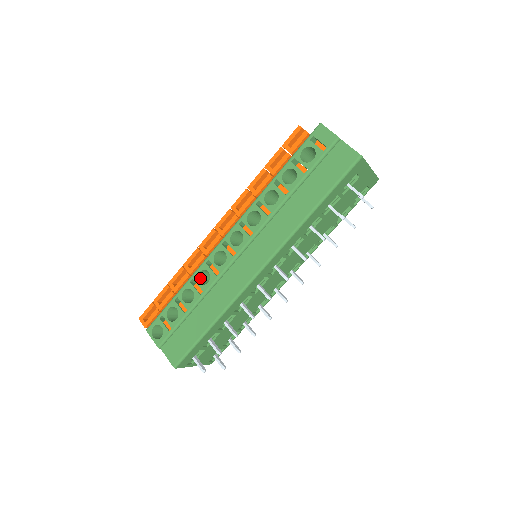
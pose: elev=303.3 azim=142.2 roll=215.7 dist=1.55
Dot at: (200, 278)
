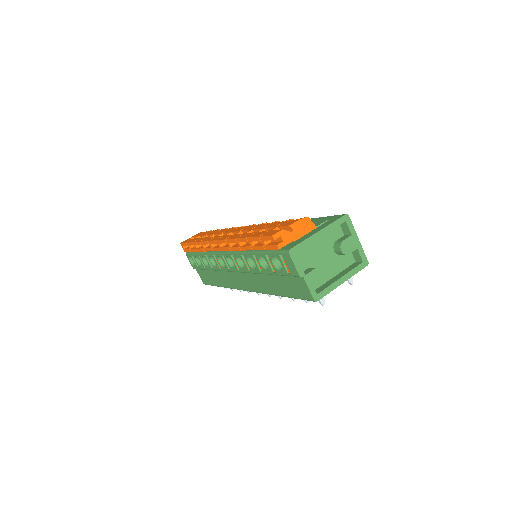
Dot at: occluded
